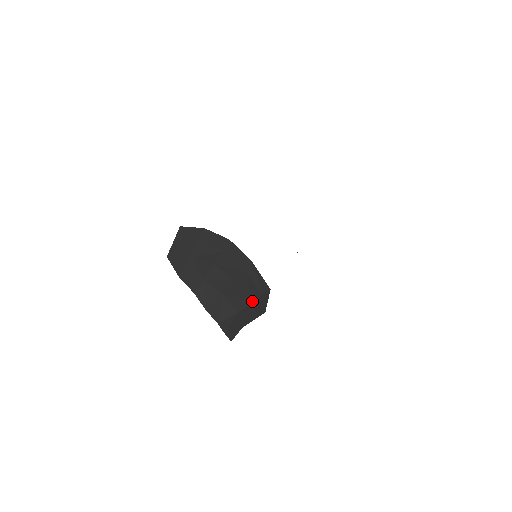
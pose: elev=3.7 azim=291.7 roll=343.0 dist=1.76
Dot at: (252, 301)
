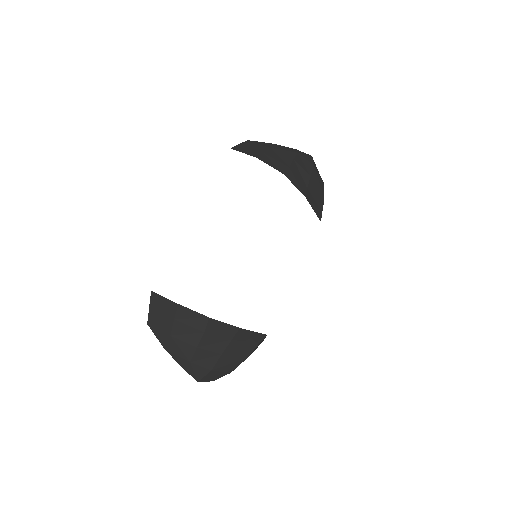
Dot at: (246, 358)
